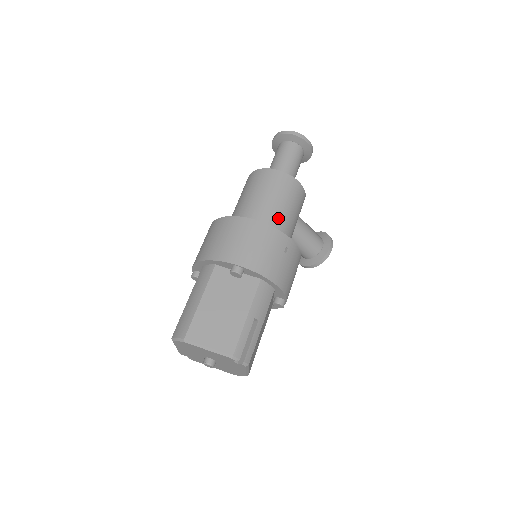
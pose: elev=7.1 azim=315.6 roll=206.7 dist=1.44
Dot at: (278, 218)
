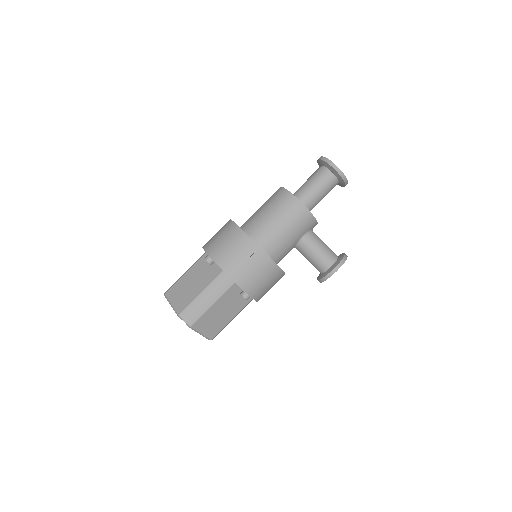
Dot at: (266, 229)
